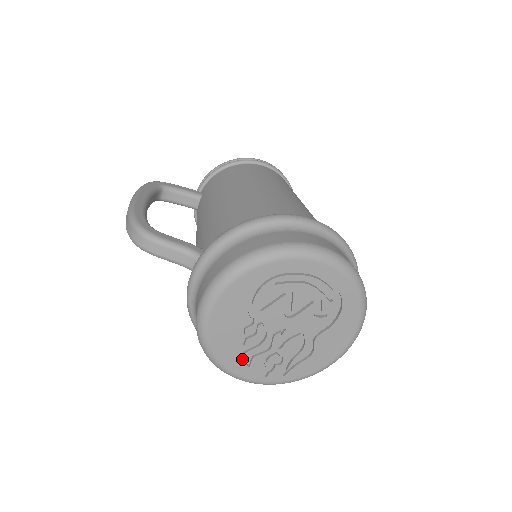
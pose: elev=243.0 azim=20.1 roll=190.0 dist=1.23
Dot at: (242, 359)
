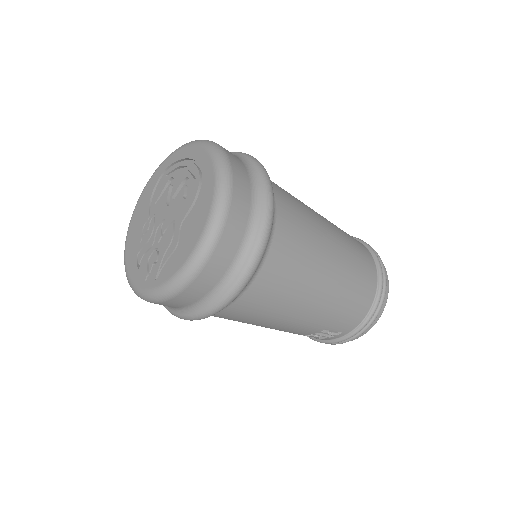
Dot at: (139, 263)
